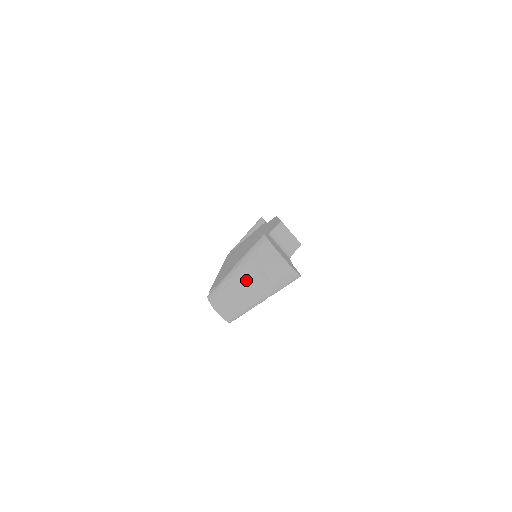
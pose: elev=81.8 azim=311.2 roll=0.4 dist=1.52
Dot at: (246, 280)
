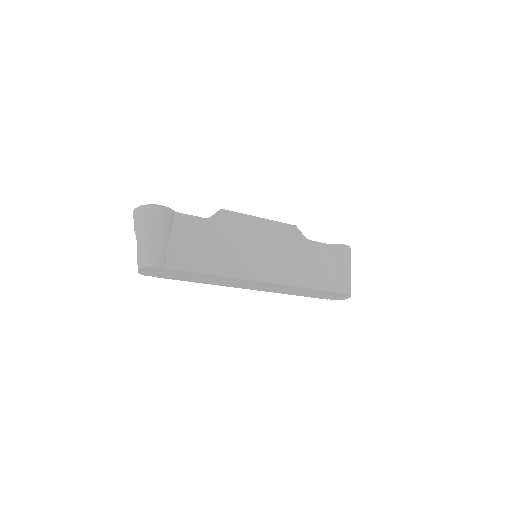
Dot at: (138, 242)
